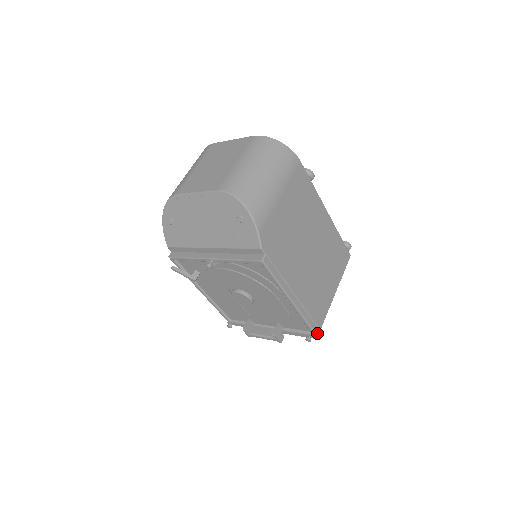
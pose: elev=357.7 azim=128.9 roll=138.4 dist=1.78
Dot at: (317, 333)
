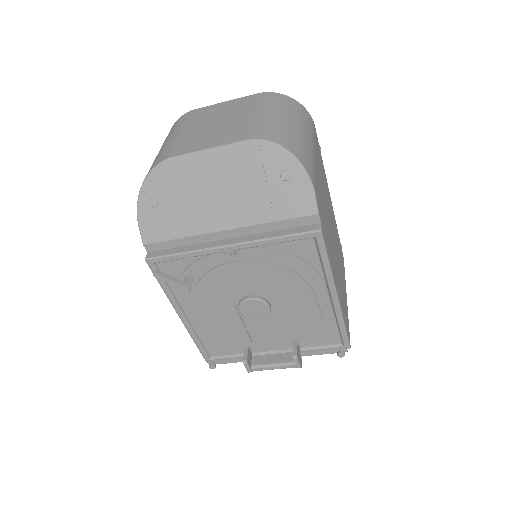
Dot at: occluded
